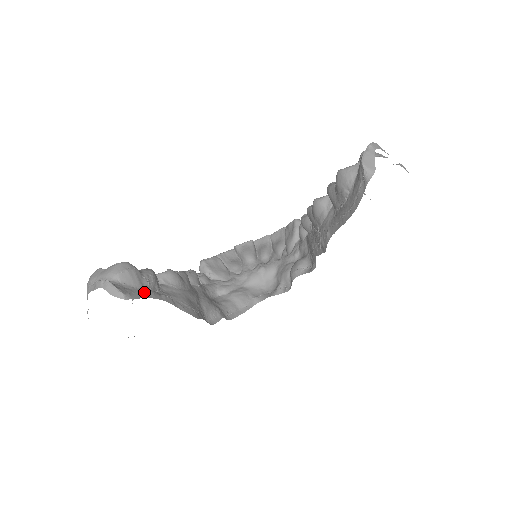
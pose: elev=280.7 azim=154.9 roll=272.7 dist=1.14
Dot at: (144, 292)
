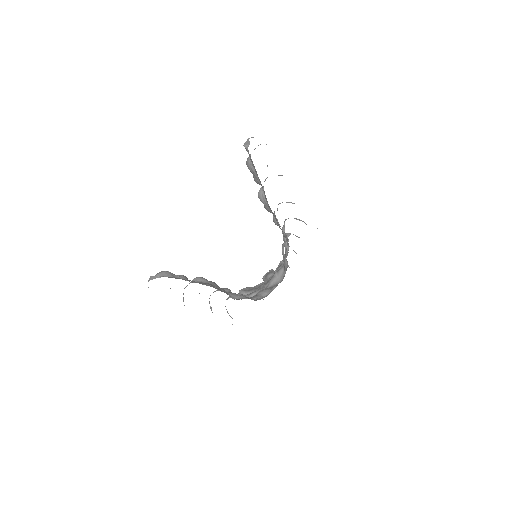
Dot at: (175, 278)
